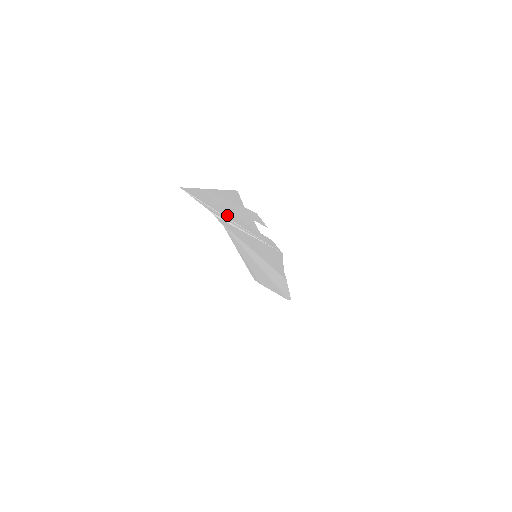
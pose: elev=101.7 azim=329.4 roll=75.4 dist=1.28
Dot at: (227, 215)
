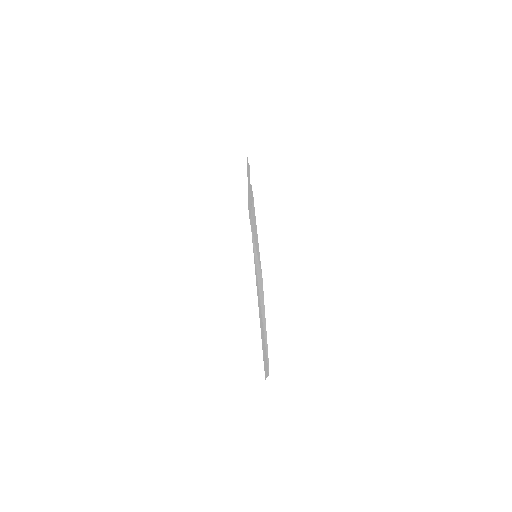
Dot at: (250, 203)
